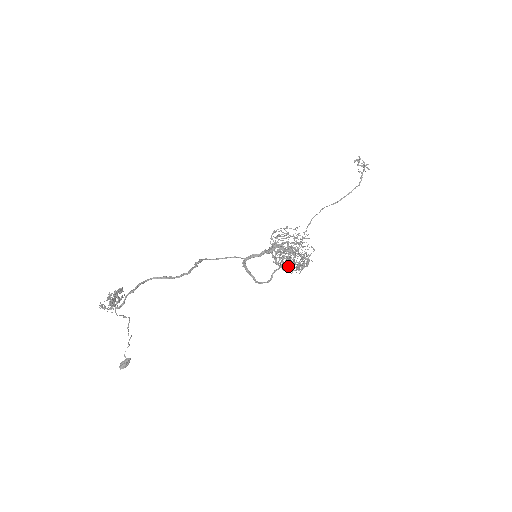
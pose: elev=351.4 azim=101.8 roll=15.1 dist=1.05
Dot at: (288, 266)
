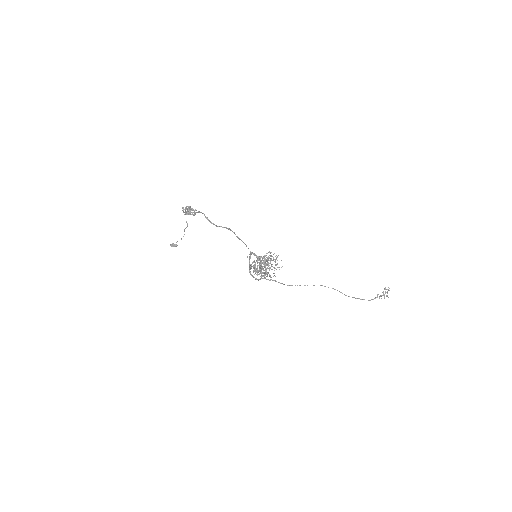
Dot at: (257, 270)
